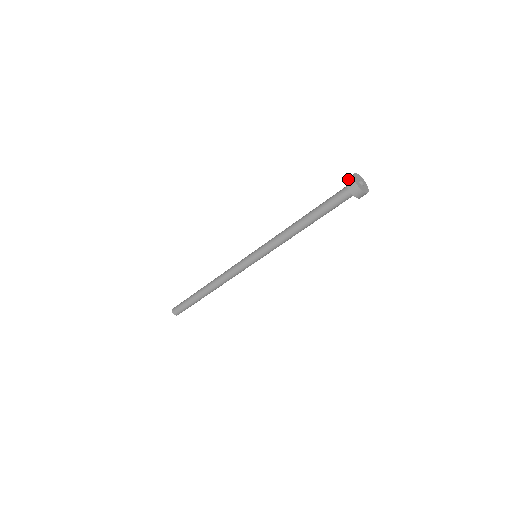
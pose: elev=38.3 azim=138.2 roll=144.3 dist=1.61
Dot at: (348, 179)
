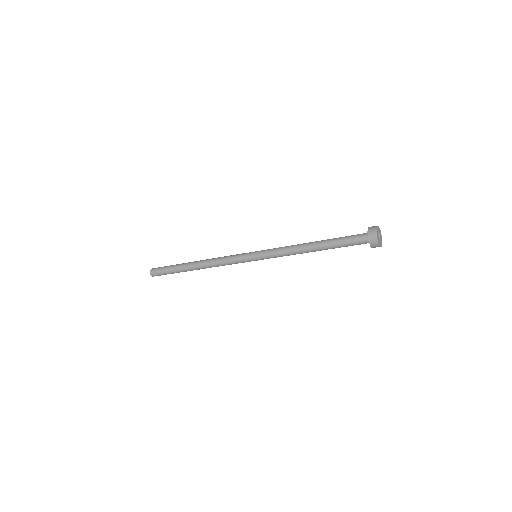
Dot at: (371, 232)
